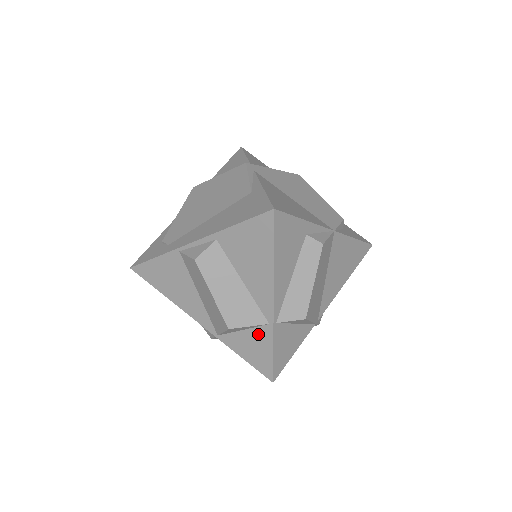
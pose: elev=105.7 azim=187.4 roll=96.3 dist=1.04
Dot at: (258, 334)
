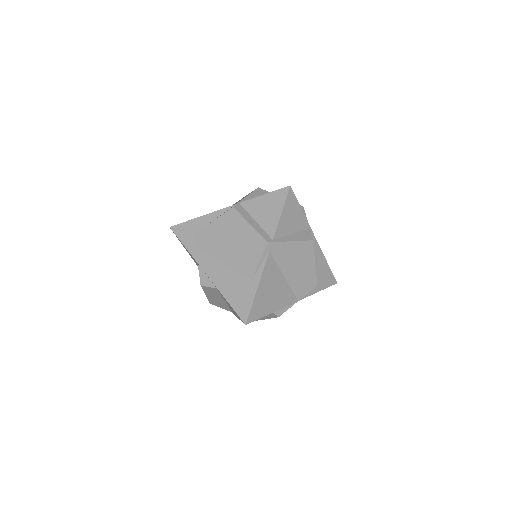
Dot at: occluded
